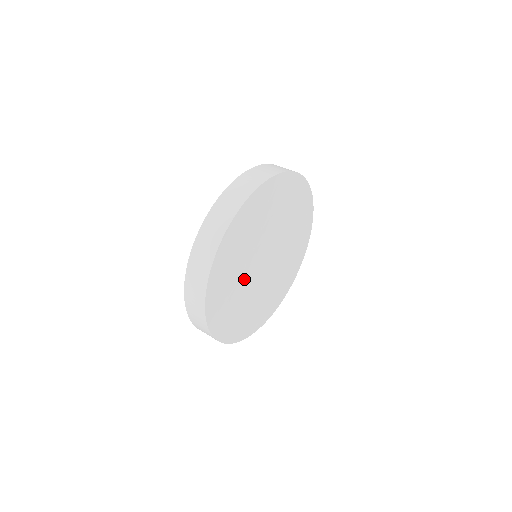
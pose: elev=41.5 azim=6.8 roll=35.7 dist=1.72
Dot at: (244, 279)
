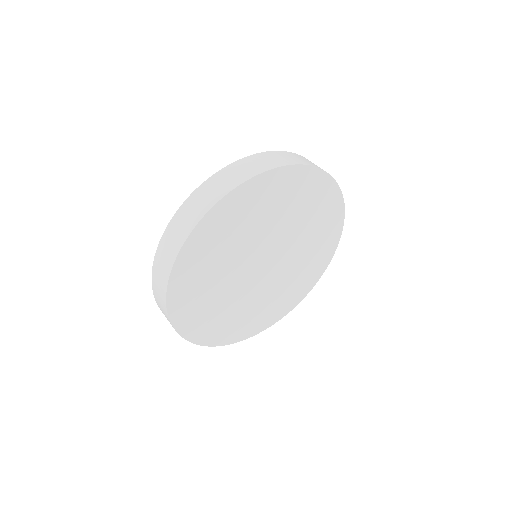
Dot at: (249, 242)
